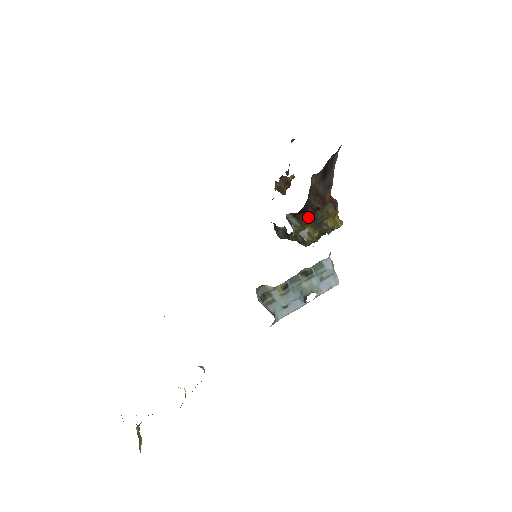
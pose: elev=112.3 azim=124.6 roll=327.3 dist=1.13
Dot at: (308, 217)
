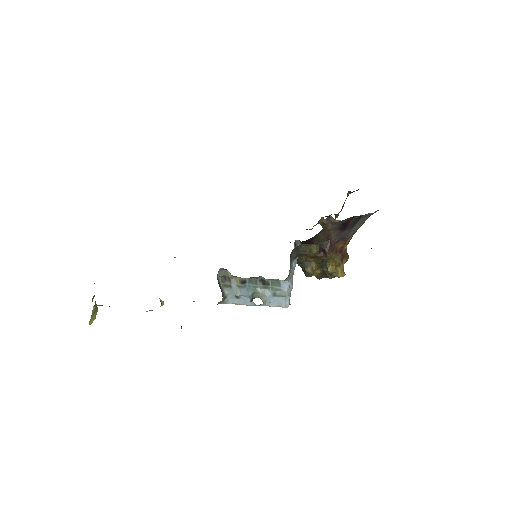
Dot at: occluded
